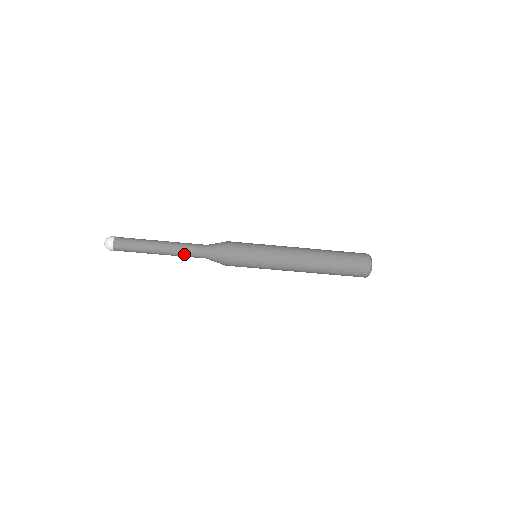
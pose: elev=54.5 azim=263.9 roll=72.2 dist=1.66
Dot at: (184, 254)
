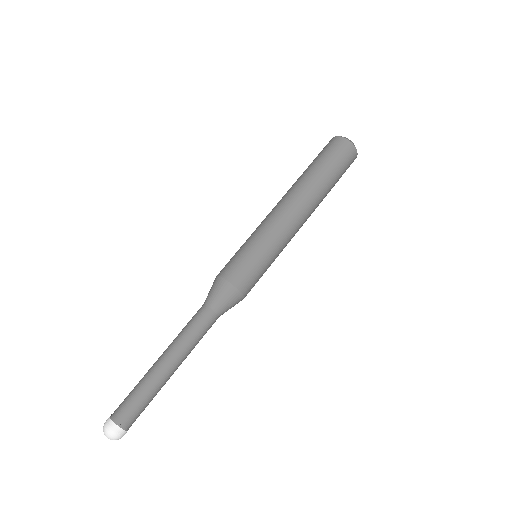
Dot at: (196, 340)
